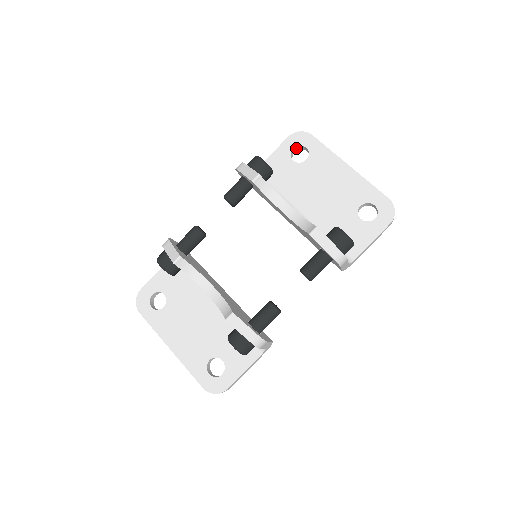
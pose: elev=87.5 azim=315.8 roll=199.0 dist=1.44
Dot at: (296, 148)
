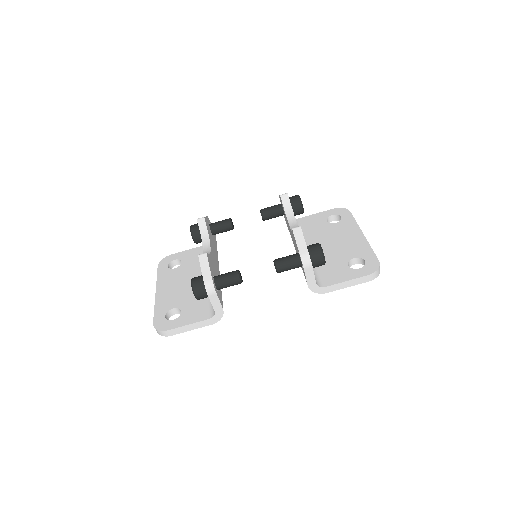
Dot at: (335, 217)
